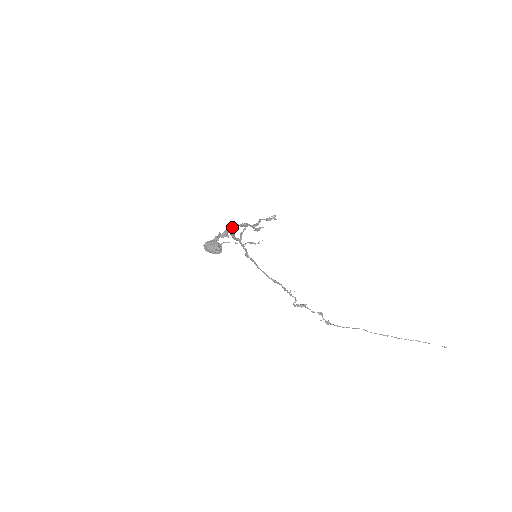
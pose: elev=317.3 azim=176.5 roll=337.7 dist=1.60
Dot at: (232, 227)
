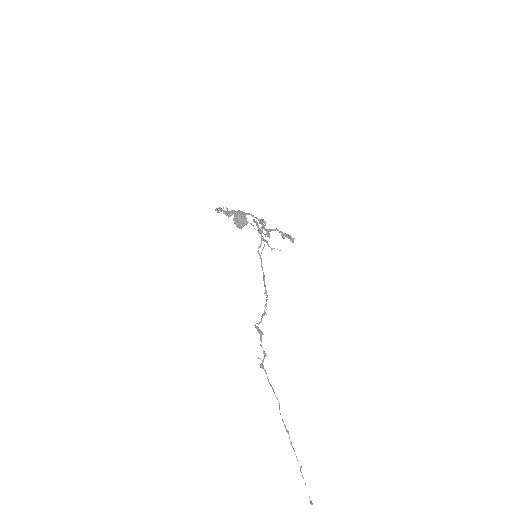
Dot at: (245, 213)
